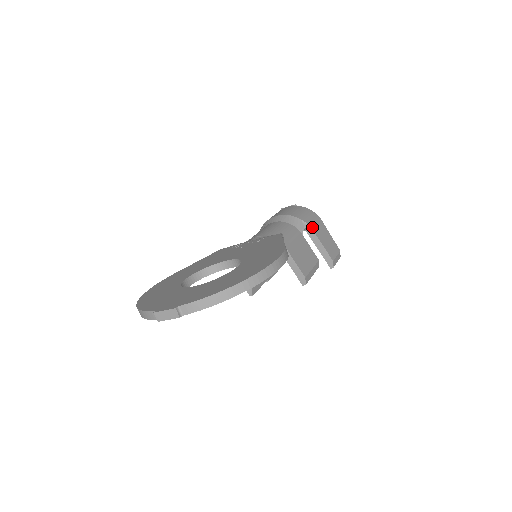
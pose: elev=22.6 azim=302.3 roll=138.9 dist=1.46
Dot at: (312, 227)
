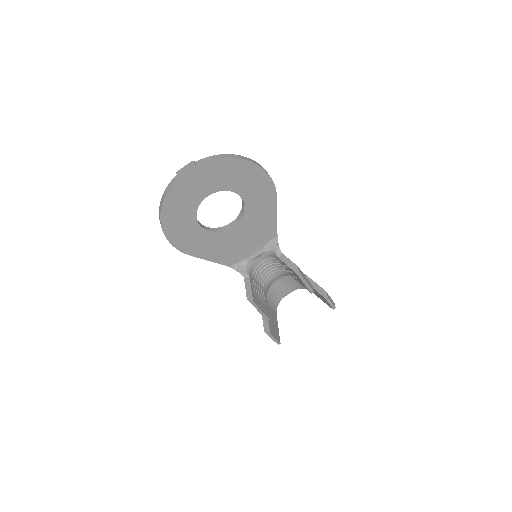
Dot at: (305, 275)
